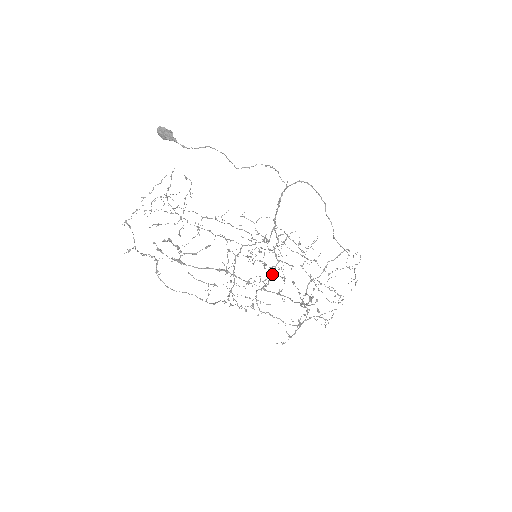
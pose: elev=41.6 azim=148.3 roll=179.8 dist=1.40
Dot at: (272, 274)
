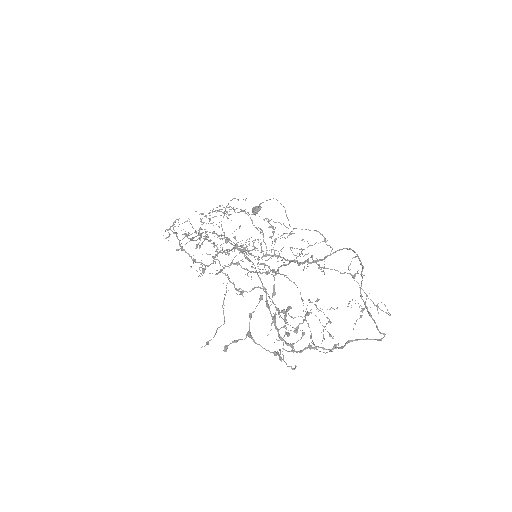
Dot at: (259, 272)
